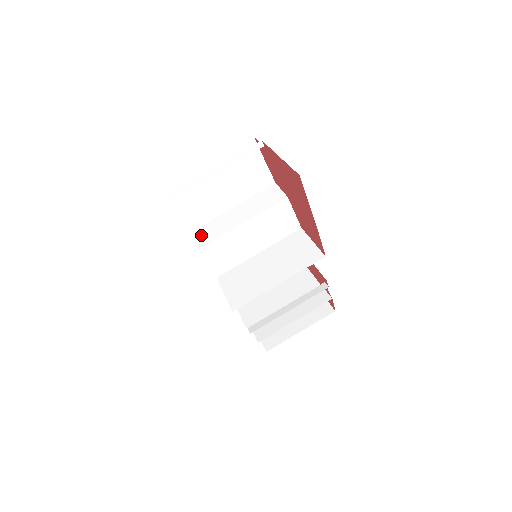
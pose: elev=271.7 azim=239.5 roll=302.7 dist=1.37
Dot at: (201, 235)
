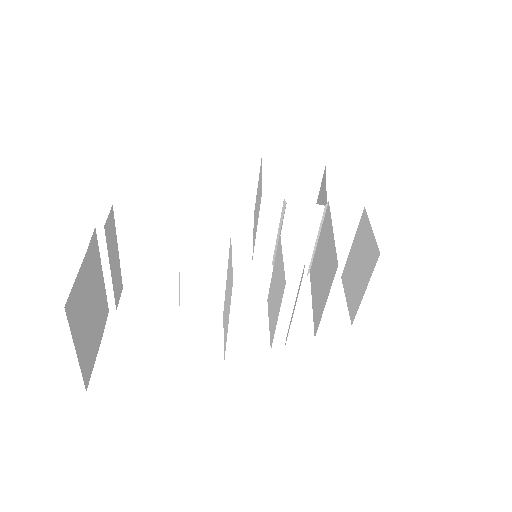
Dot at: occluded
